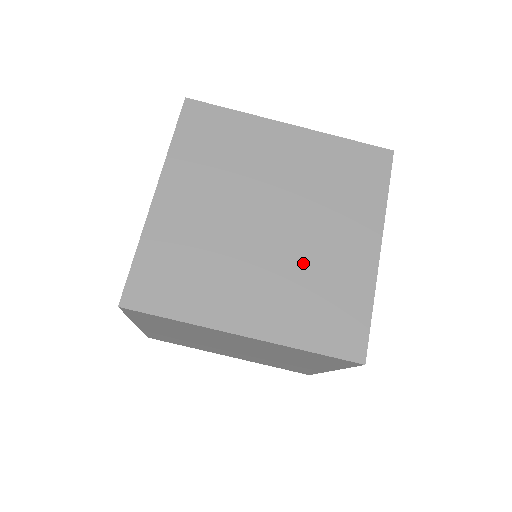
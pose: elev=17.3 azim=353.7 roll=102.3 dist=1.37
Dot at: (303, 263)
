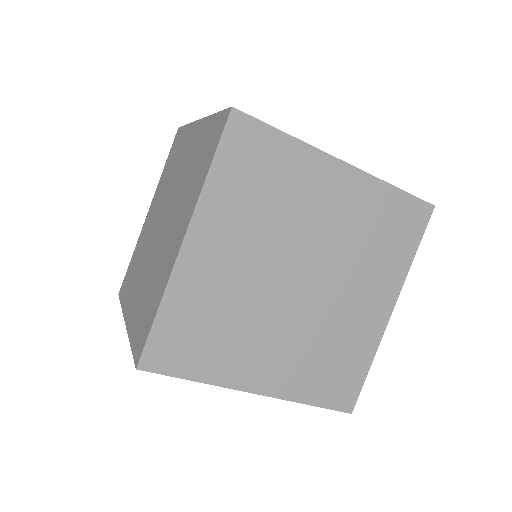
Dot at: (322, 324)
